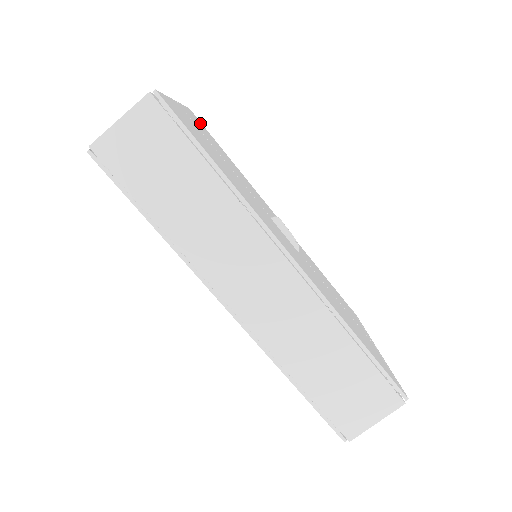
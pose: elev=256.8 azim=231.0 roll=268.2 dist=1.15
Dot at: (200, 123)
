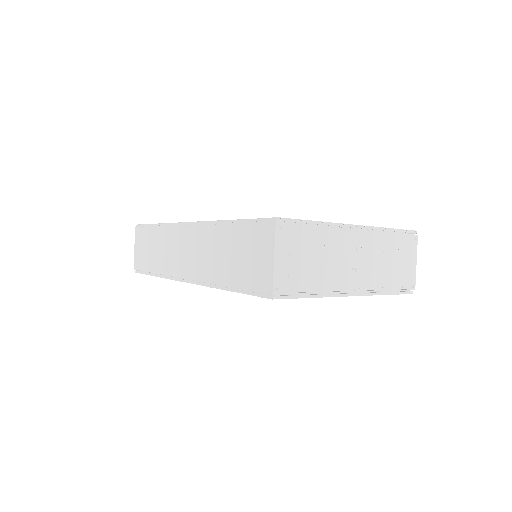
Dot at: occluded
